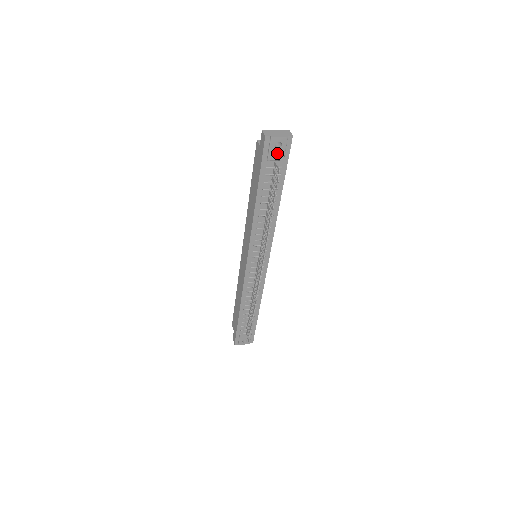
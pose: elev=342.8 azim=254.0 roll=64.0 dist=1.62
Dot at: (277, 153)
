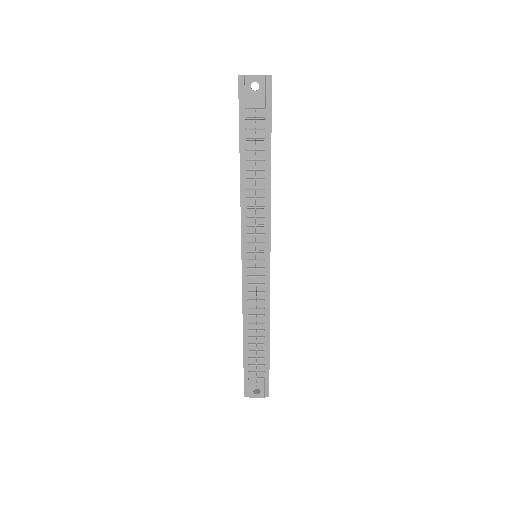
Dot at: (255, 98)
